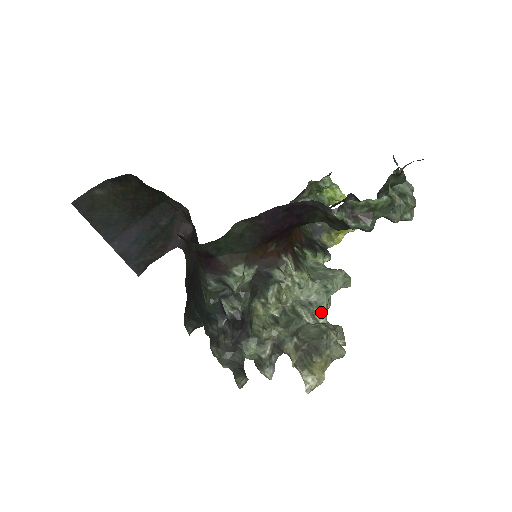
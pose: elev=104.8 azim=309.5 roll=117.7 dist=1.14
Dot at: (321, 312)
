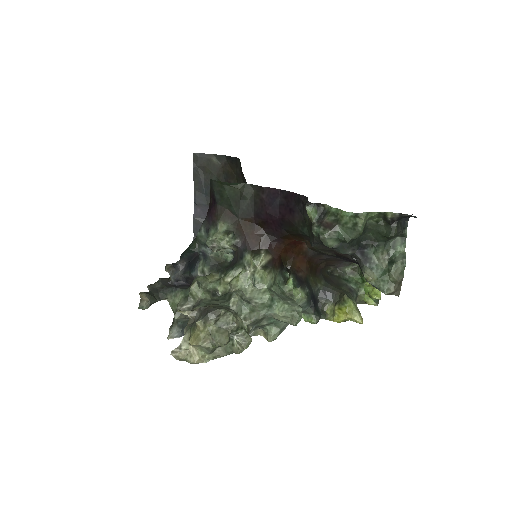
Dot at: (250, 315)
